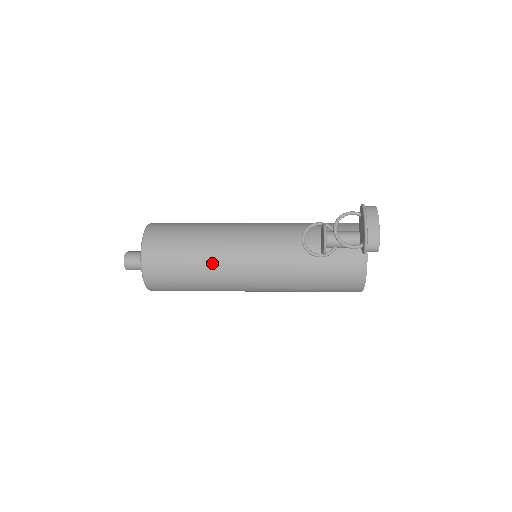
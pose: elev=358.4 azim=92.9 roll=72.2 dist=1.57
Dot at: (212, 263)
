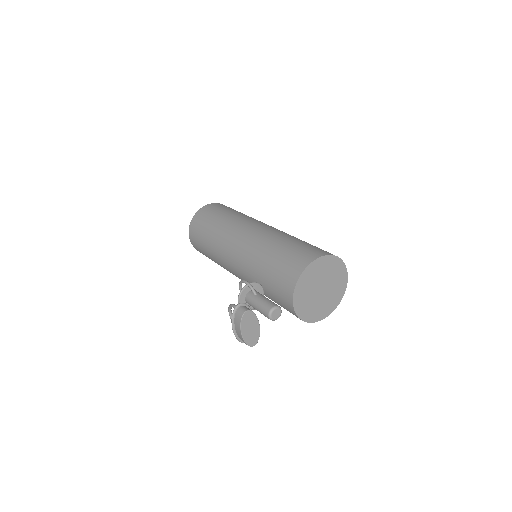
Dot at: (220, 265)
